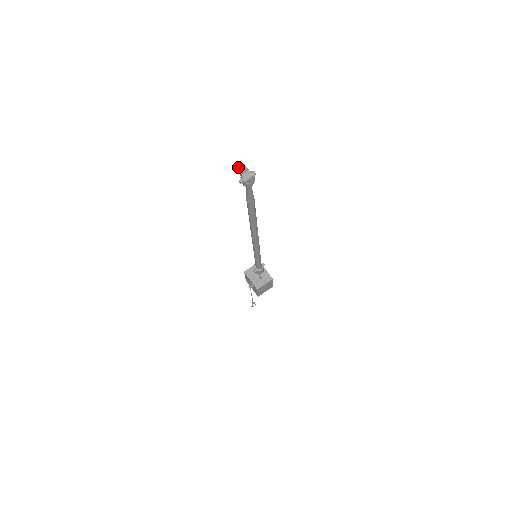
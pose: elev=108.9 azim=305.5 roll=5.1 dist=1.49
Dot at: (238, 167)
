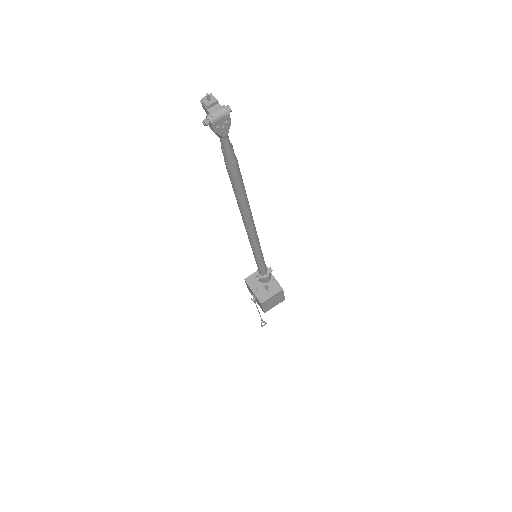
Dot at: occluded
